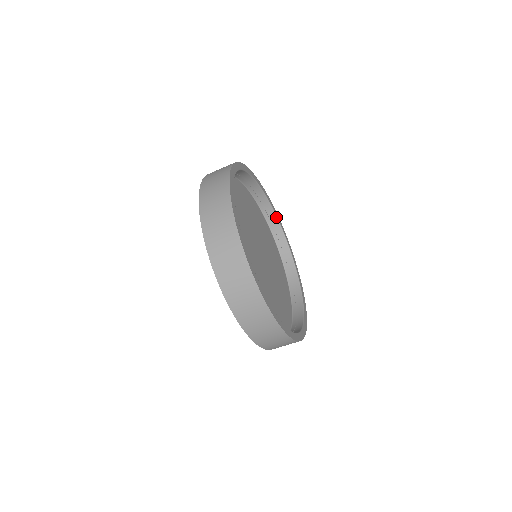
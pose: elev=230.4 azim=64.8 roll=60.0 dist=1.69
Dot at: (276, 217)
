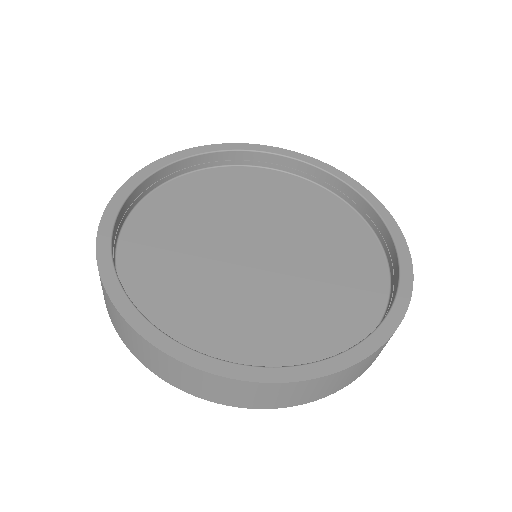
Dot at: (201, 155)
